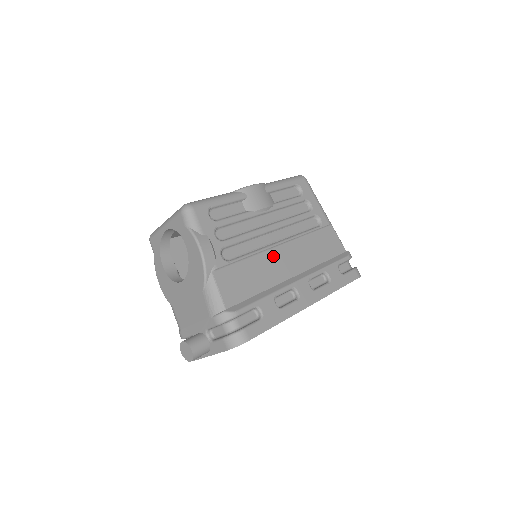
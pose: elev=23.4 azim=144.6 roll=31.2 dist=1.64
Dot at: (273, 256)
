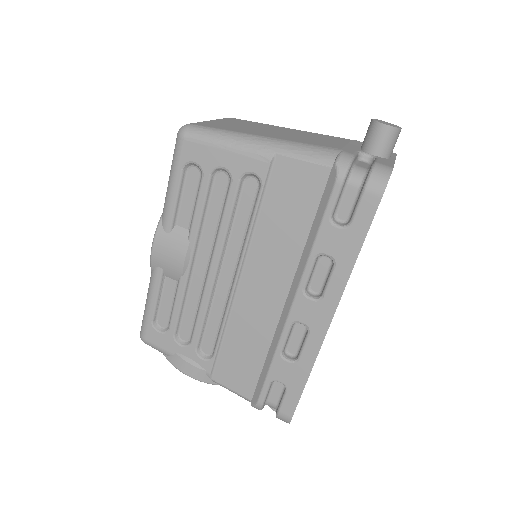
Dot at: (244, 302)
